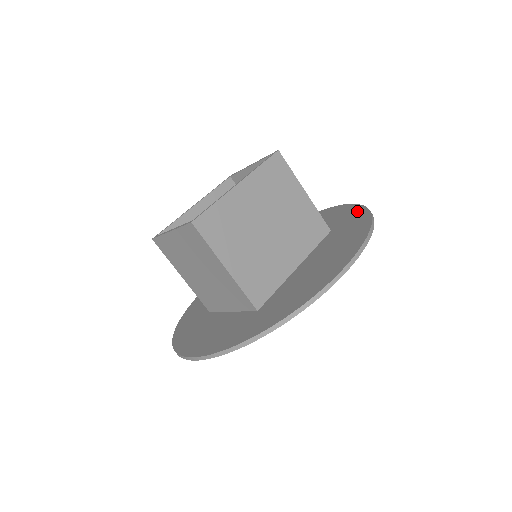
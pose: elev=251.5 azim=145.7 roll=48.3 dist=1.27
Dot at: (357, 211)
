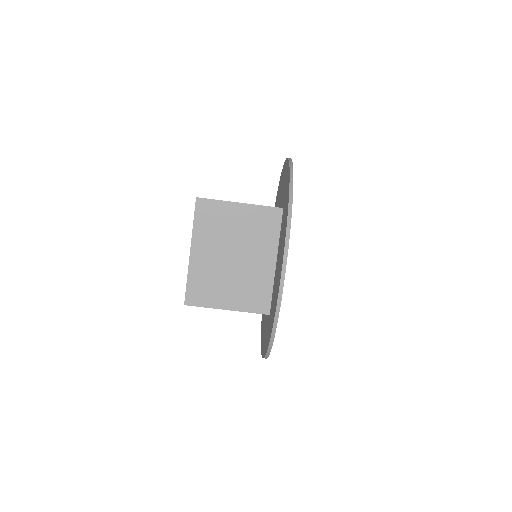
Dot at: (288, 181)
